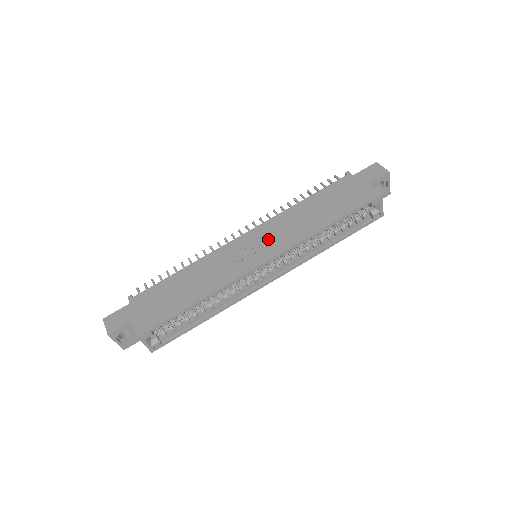
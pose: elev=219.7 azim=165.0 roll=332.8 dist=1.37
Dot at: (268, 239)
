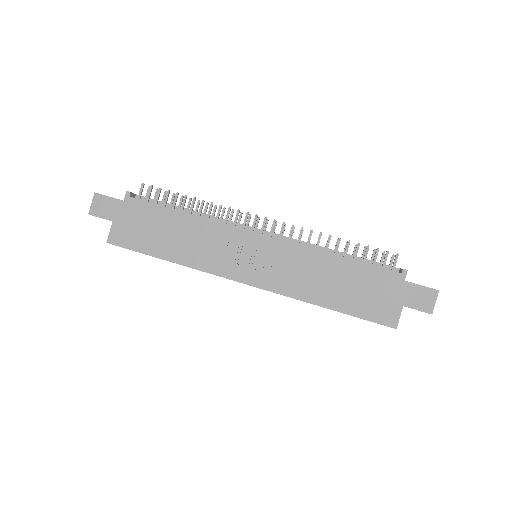
Dot at: (272, 263)
